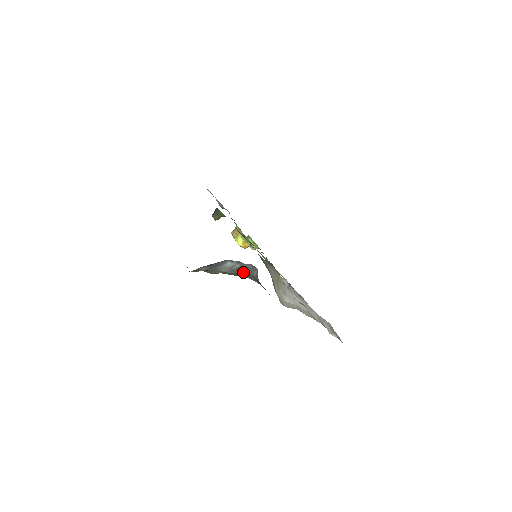
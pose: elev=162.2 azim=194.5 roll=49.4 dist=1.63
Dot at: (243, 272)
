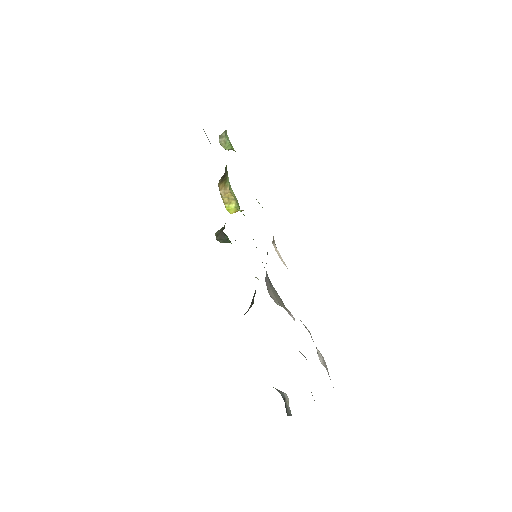
Dot at: occluded
